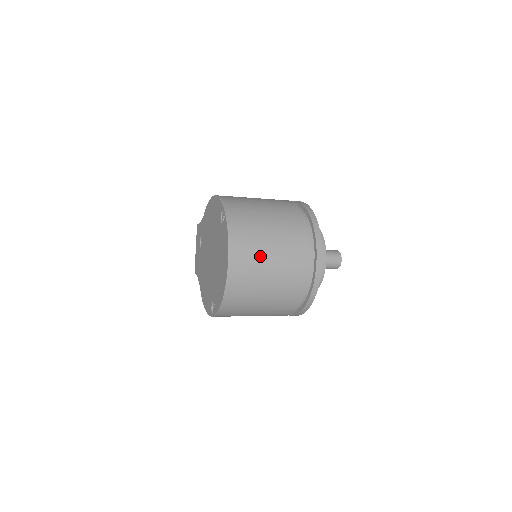
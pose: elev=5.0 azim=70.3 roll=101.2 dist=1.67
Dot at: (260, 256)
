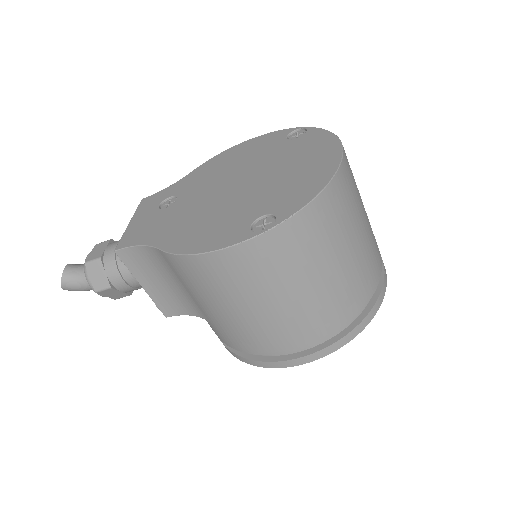
Dot at: occluded
